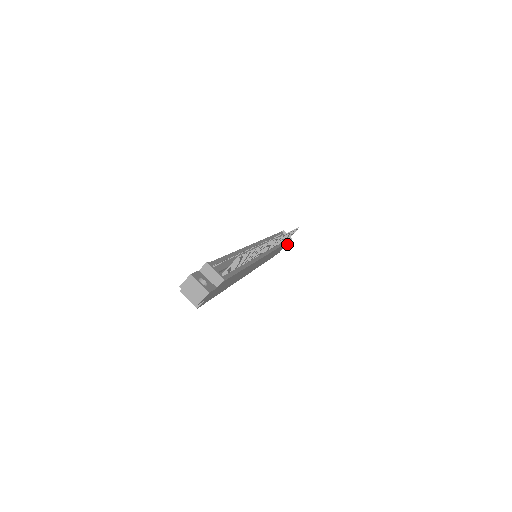
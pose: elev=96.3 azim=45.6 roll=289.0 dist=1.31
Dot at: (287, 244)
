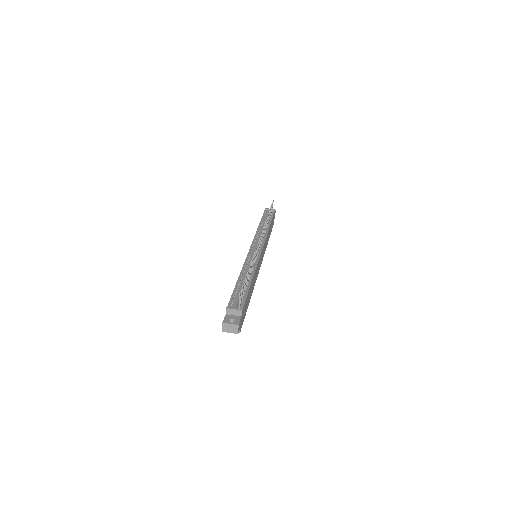
Dot at: occluded
